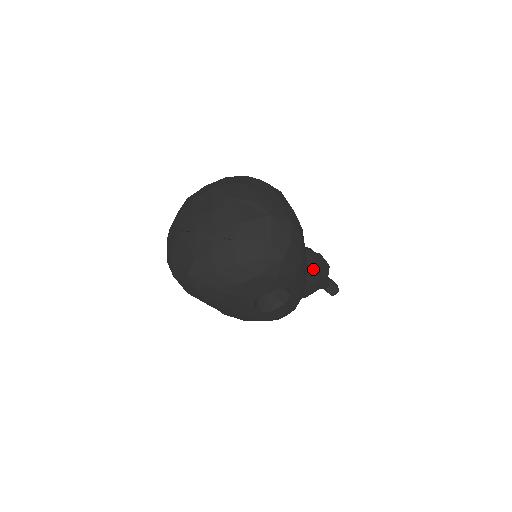
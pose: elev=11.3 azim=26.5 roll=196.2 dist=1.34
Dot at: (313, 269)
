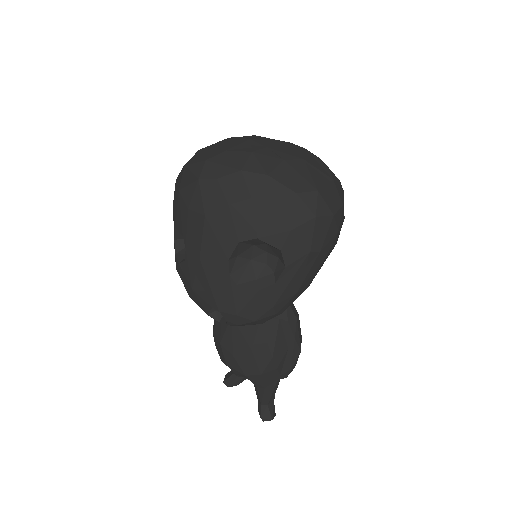
Dot at: (285, 340)
